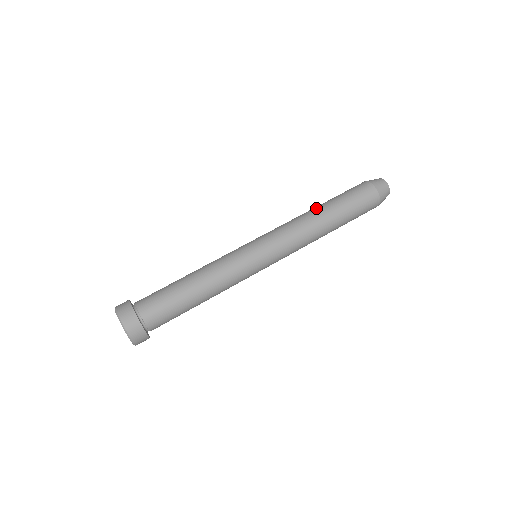
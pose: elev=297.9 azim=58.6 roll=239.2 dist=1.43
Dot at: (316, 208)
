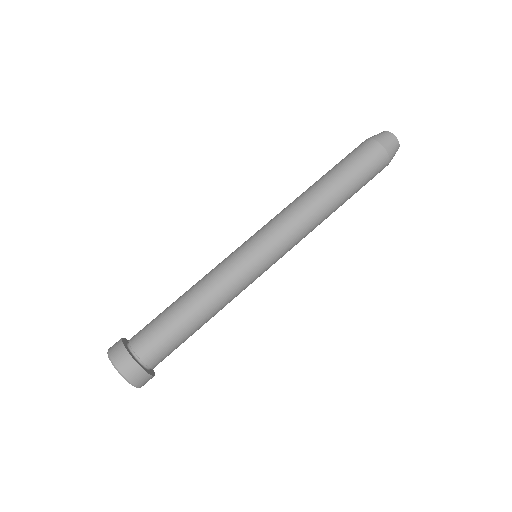
Dot at: (324, 190)
